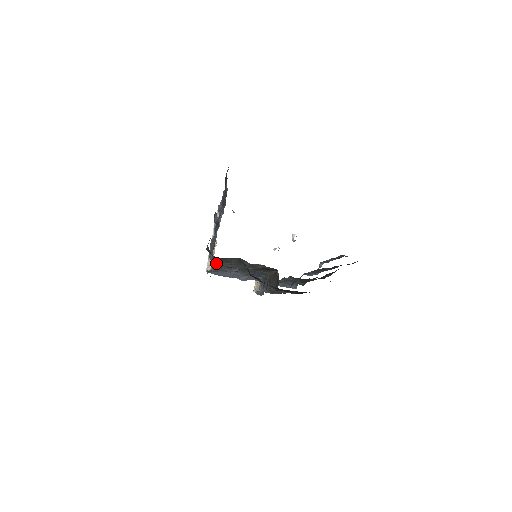
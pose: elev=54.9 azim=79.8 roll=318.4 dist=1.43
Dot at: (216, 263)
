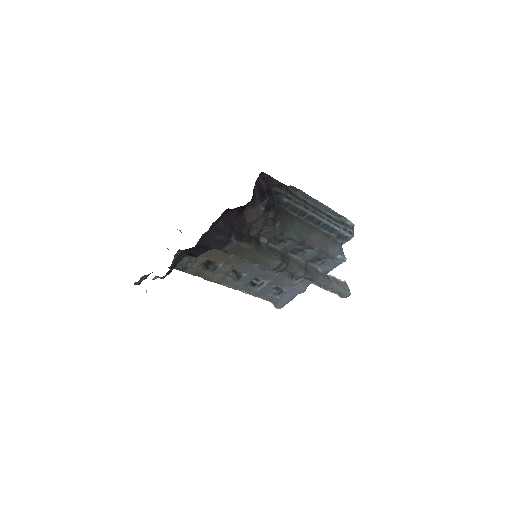
Dot at: (207, 279)
